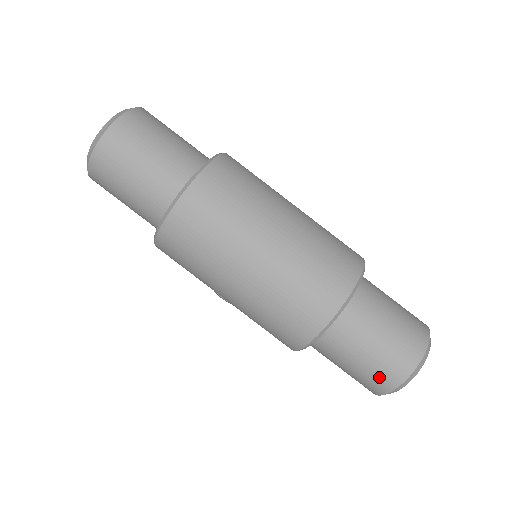
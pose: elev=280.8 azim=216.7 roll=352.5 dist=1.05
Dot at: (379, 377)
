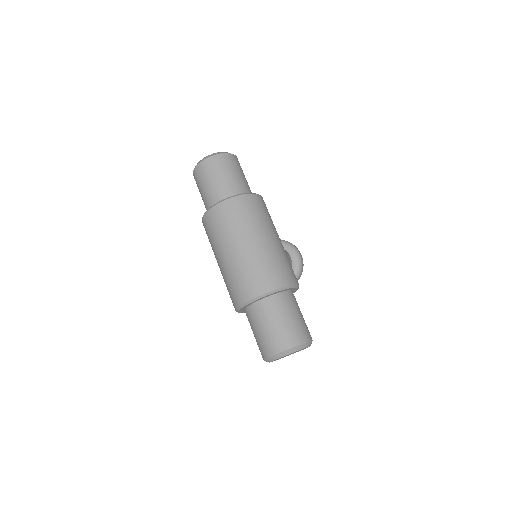
Dot at: (262, 347)
